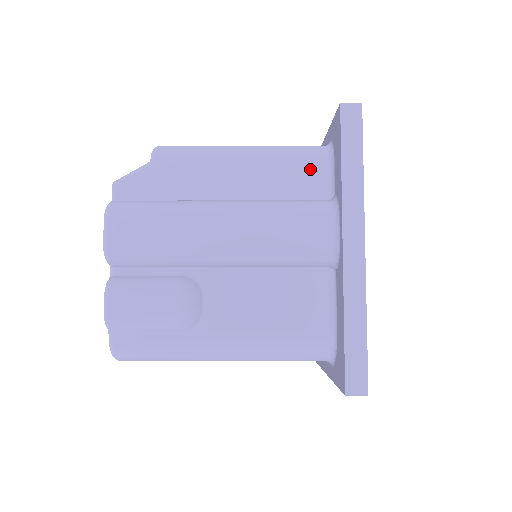
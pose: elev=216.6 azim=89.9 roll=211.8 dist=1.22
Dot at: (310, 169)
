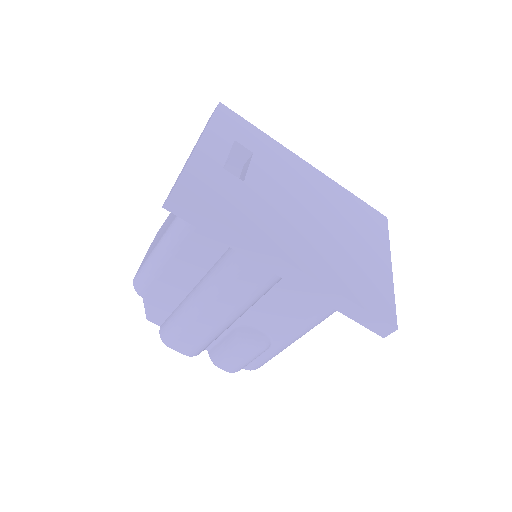
Dot at: occluded
